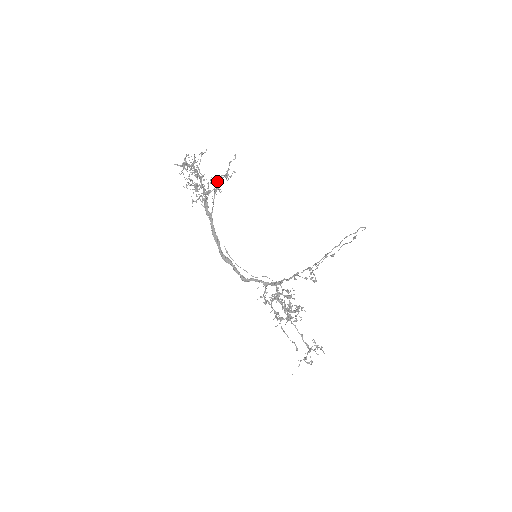
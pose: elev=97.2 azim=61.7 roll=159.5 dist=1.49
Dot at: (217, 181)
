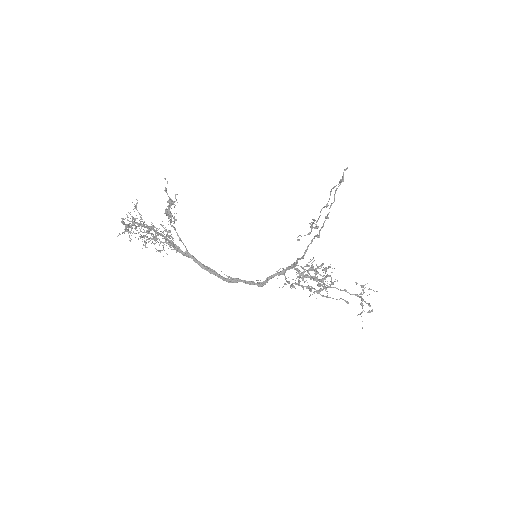
Dot at: (165, 212)
